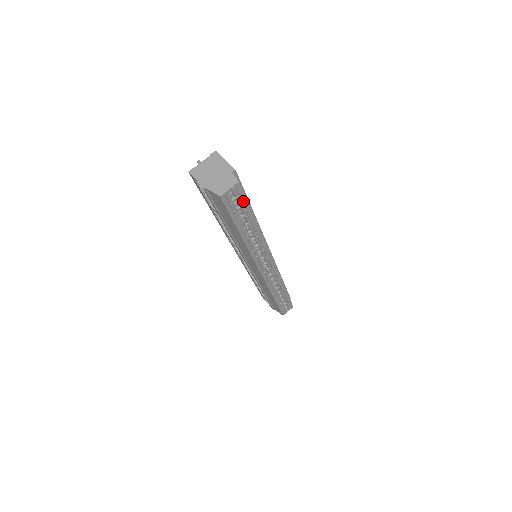
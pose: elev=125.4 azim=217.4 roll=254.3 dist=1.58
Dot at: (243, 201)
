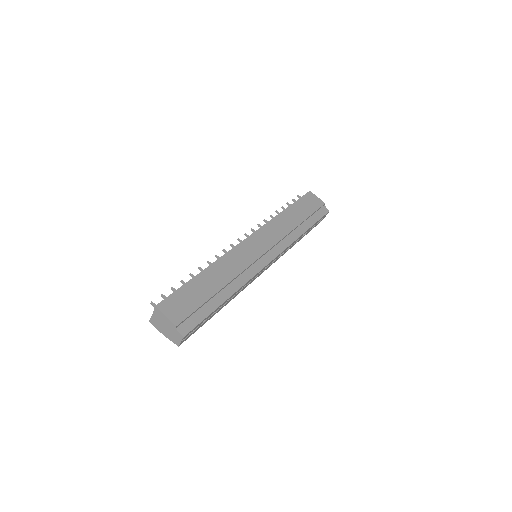
Dot at: (200, 324)
